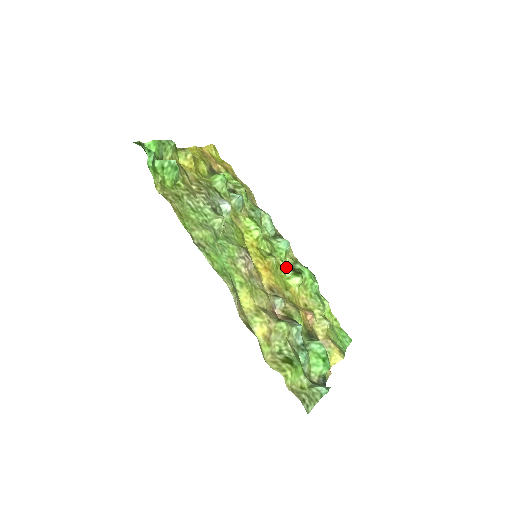
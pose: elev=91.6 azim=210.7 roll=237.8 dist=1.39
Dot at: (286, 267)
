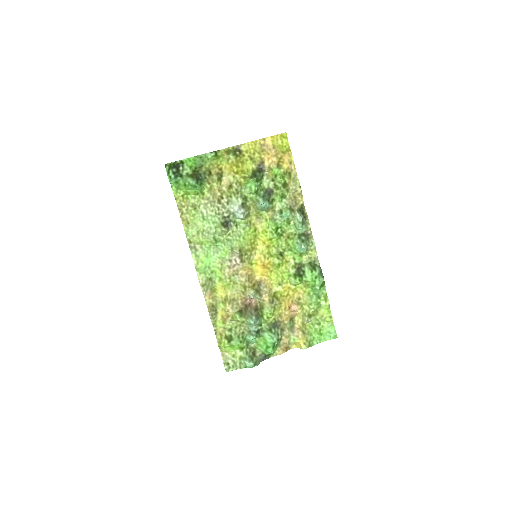
Dot at: (294, 266)
